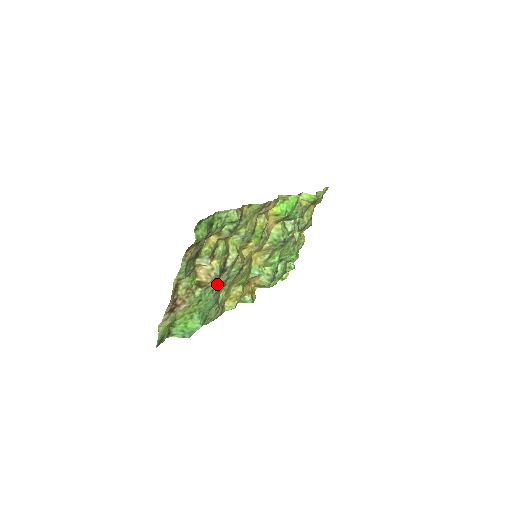
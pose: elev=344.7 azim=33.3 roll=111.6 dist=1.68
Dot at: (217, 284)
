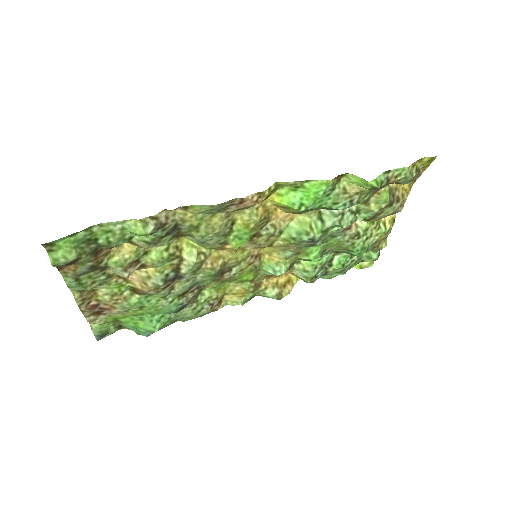
Dot at: (172, 290)
